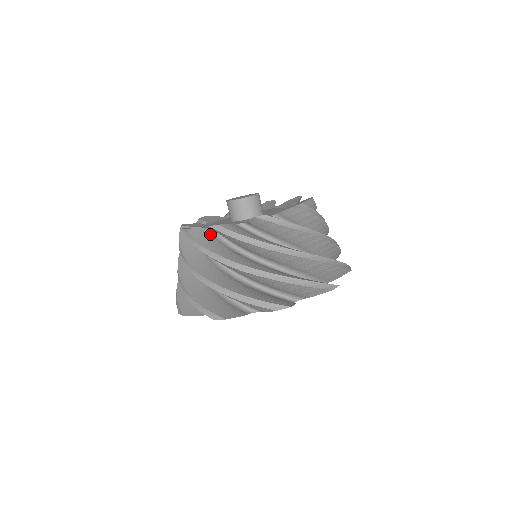
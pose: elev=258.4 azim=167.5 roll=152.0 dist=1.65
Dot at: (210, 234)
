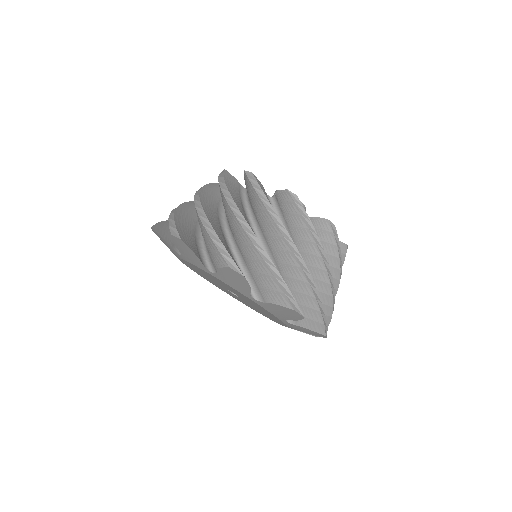
Dot at: occluded
